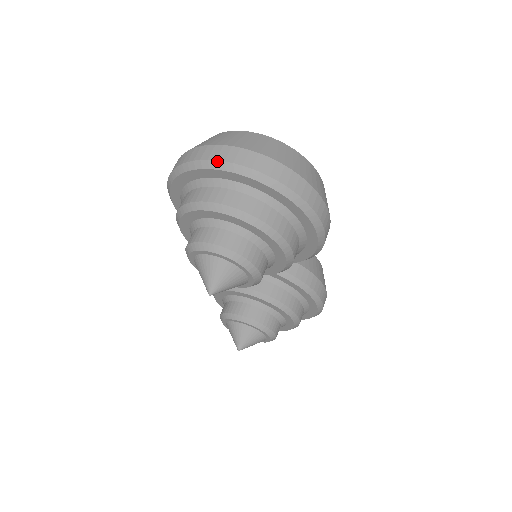
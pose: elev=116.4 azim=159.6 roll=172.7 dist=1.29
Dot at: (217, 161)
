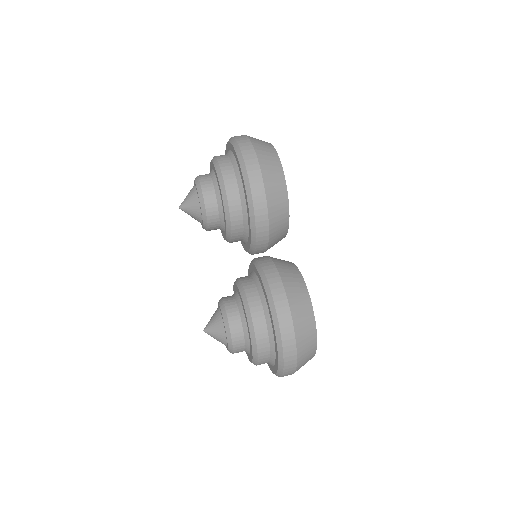
Dot at: occluded
